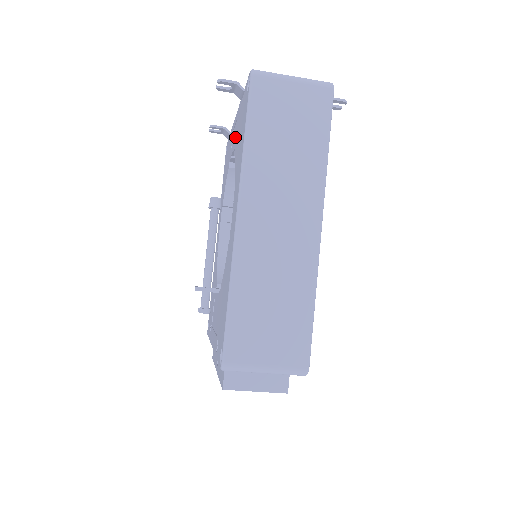
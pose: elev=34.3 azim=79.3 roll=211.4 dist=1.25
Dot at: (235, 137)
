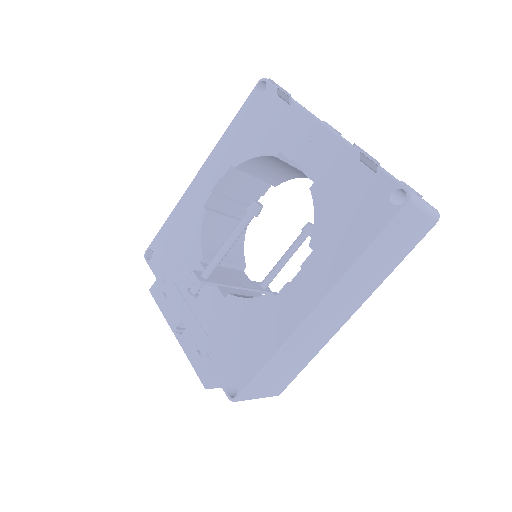
Dot at: (319, 168)
